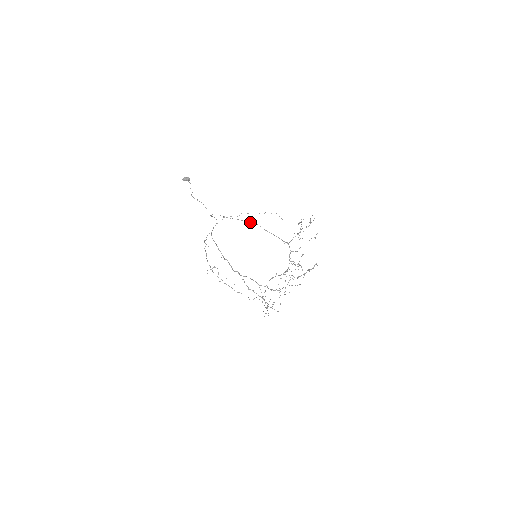
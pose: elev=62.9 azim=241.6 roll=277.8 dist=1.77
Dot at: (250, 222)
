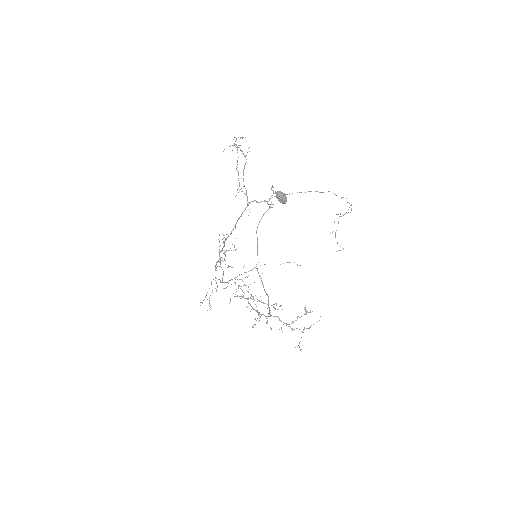
Dot at: (266, 294)
